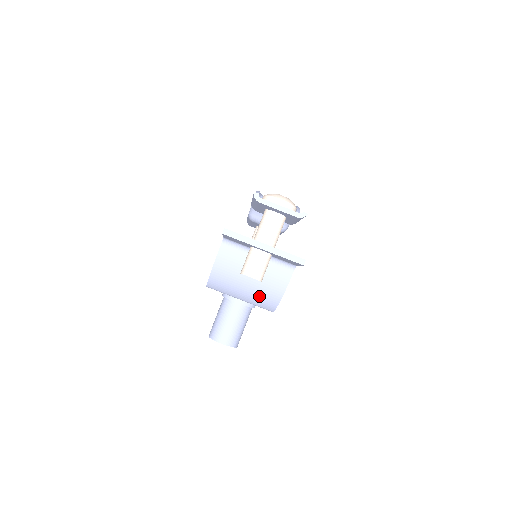
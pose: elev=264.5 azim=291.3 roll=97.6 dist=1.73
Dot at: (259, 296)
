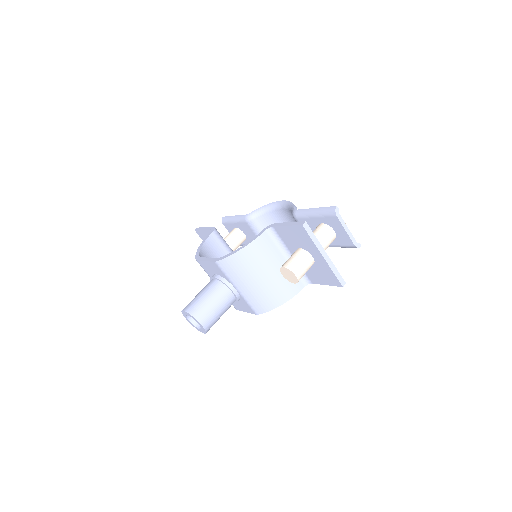
Dot at: (262, 294)
